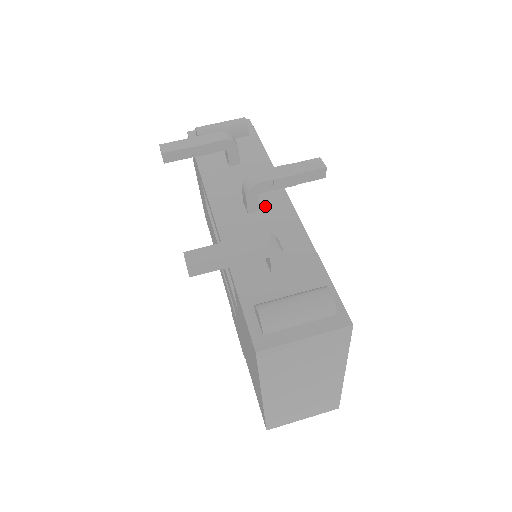
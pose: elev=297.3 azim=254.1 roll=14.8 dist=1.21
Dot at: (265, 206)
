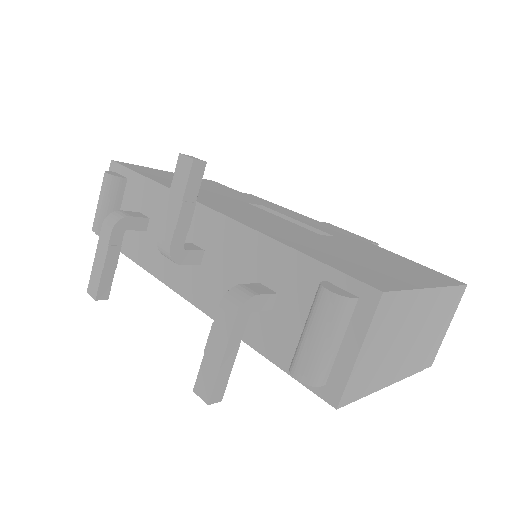
Dot at: (203, 241)
